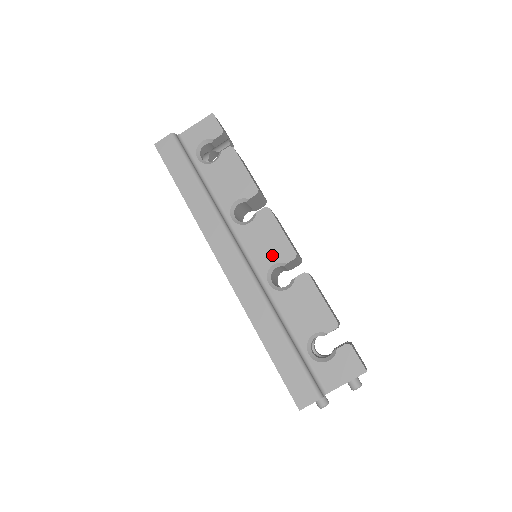
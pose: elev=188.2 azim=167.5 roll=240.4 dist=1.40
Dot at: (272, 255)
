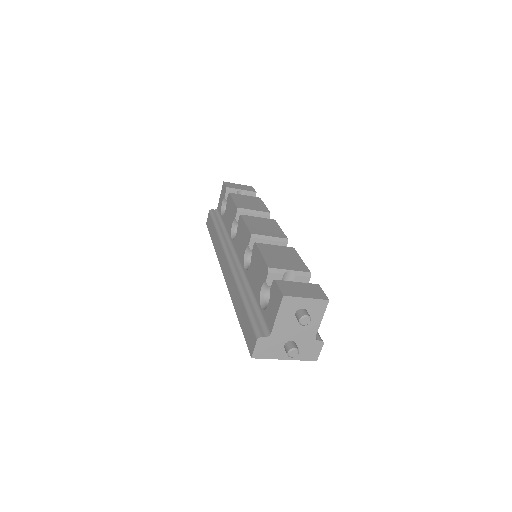
Dot at: (244, 246)
